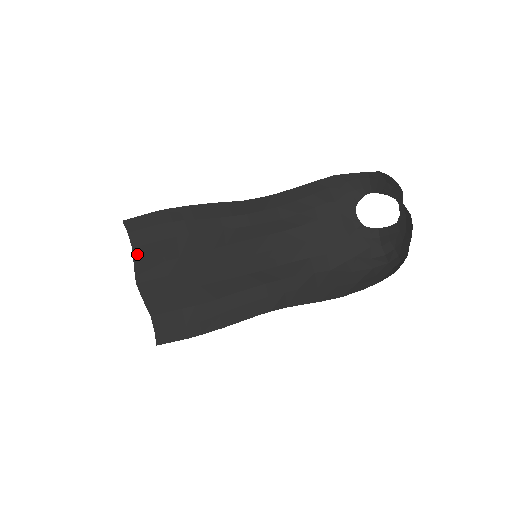
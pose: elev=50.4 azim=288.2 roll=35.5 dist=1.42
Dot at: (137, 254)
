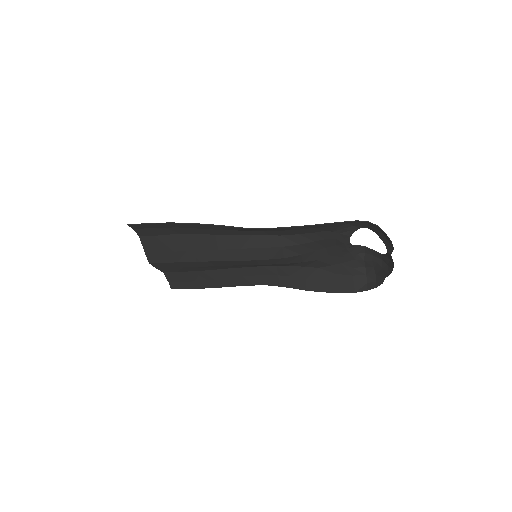
Dot at: (145, 242)
